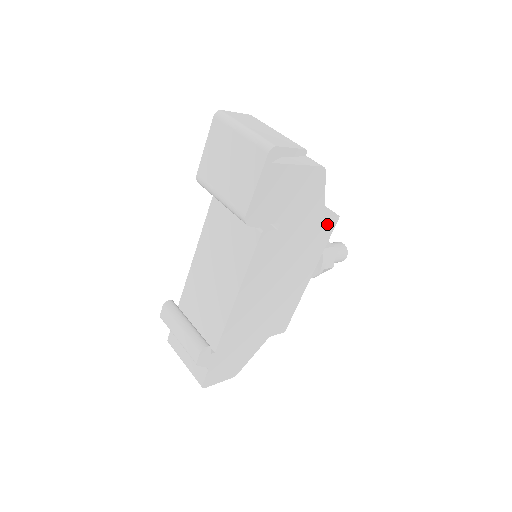
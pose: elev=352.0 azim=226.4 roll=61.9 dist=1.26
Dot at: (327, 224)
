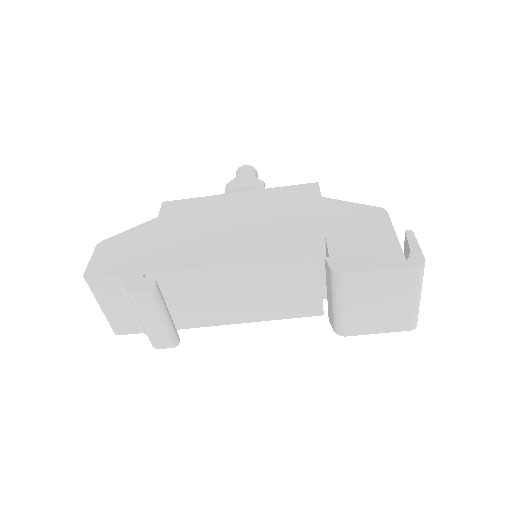
Dot at: occluded
